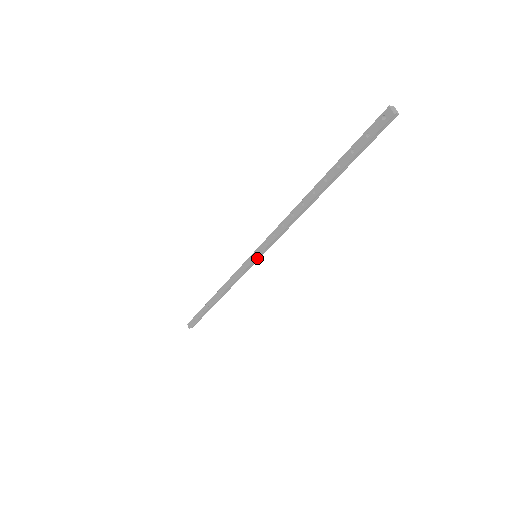
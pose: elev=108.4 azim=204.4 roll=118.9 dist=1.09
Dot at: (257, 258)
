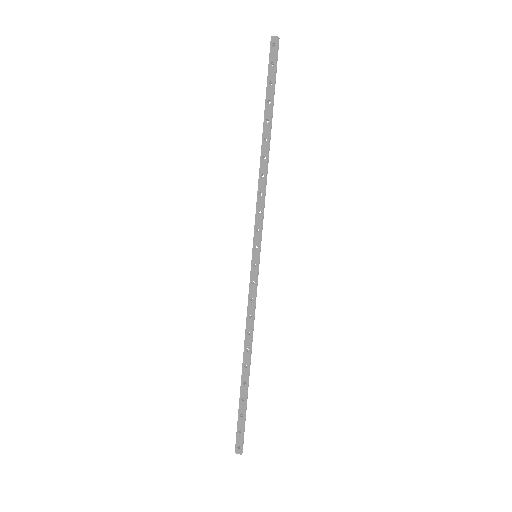
Dot at: (258, 256)
